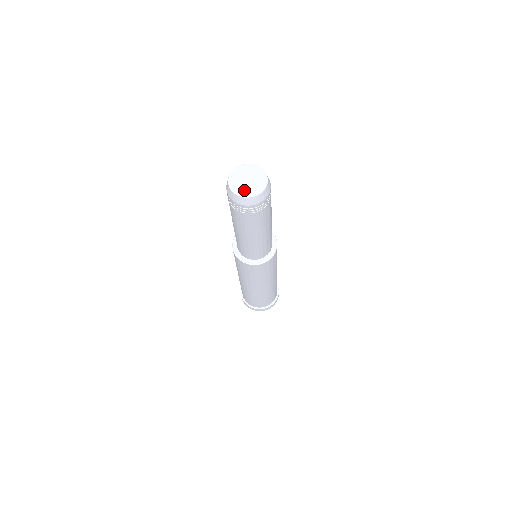
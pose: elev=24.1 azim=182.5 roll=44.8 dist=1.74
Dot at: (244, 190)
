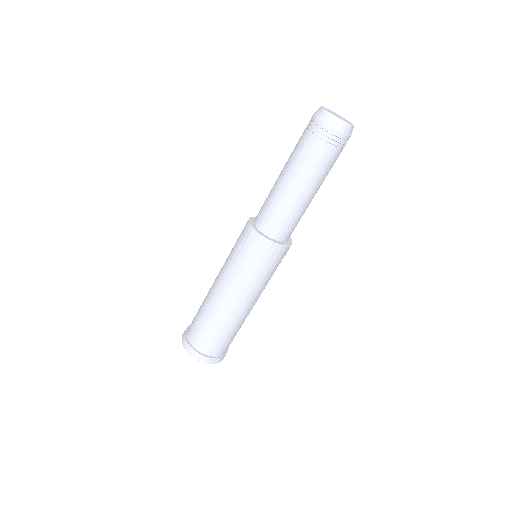
Dot at: (335, 115)
